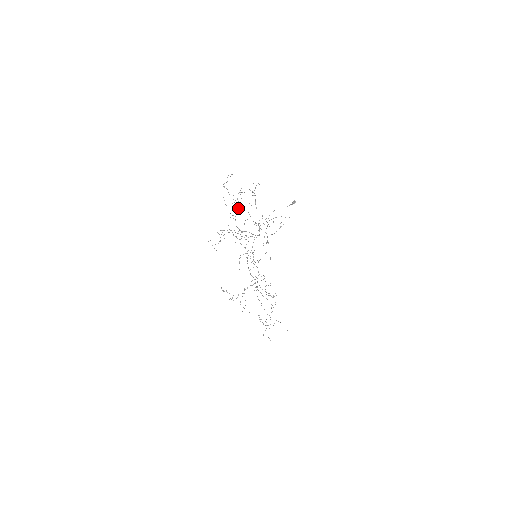
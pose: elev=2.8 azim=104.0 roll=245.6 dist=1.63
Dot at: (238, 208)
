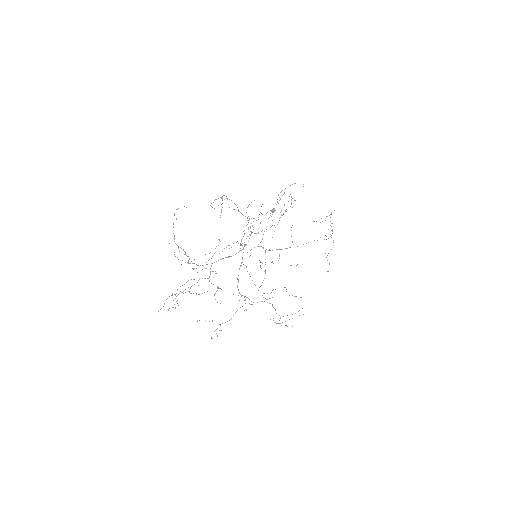
Dot at: (189, 258)
